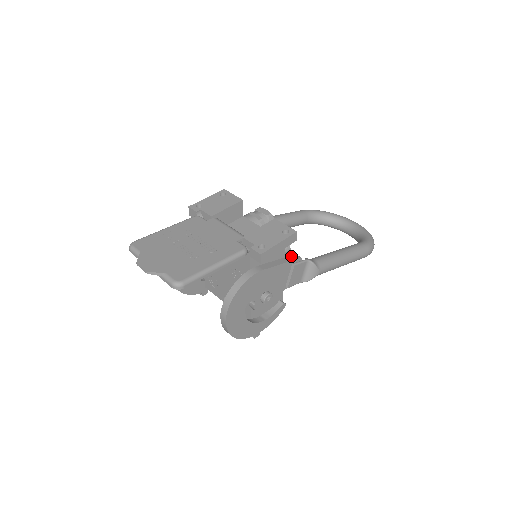
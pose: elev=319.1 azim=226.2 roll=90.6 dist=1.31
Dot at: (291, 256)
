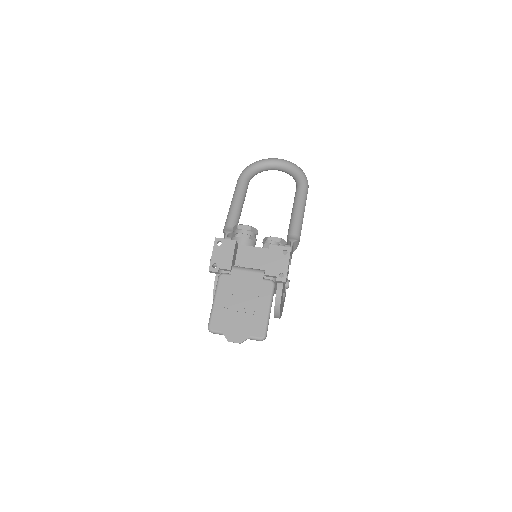
Dot at: occluded
